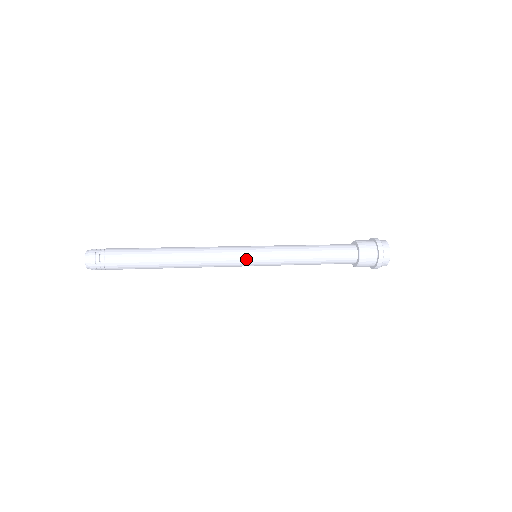
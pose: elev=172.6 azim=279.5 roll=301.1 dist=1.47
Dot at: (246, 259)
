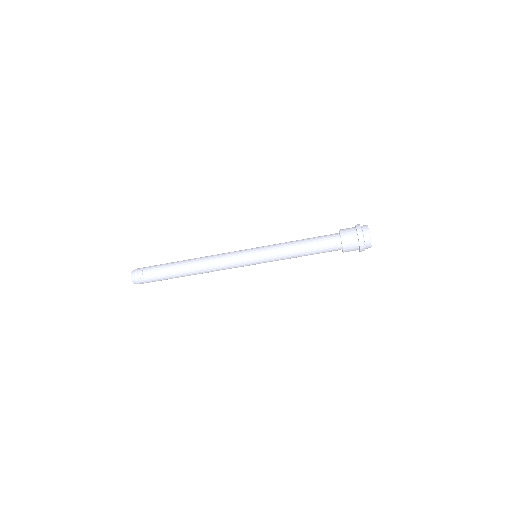
Dot at: (245, 252)
